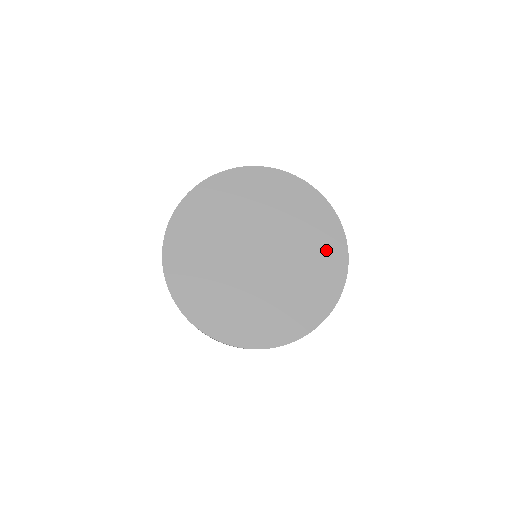
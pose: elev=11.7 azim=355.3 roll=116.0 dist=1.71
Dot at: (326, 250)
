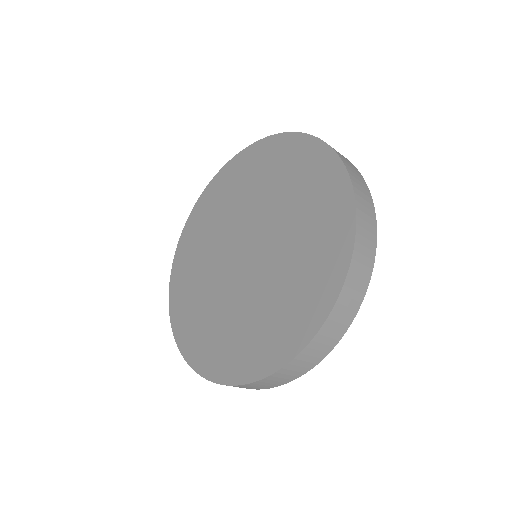
Dot at: (302, 169)
